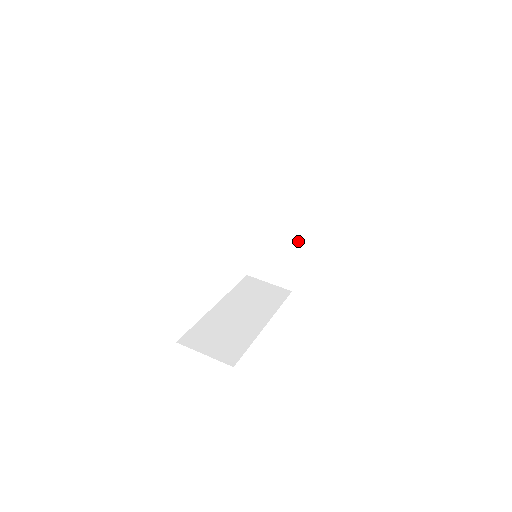
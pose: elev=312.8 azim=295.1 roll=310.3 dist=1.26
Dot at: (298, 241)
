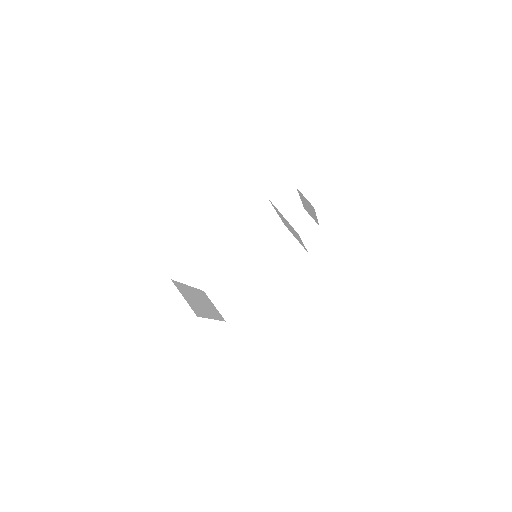
Dot at: occluded
